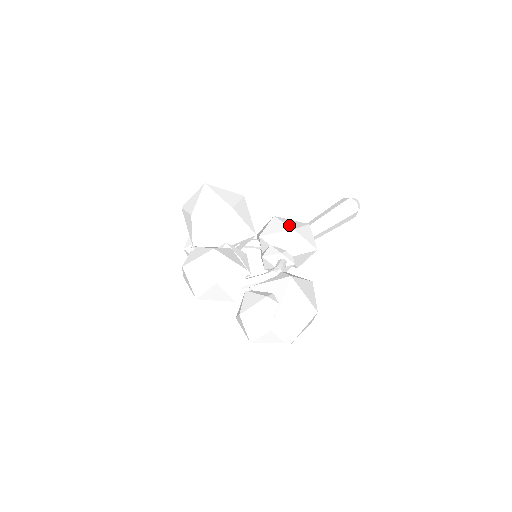
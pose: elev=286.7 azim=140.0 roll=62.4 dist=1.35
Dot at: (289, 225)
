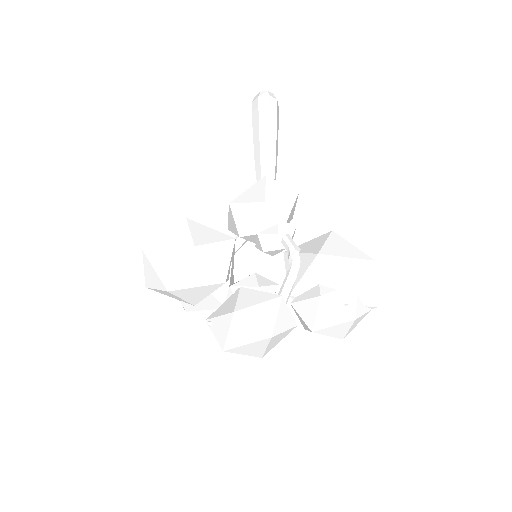
Dot at: (255, 201)
